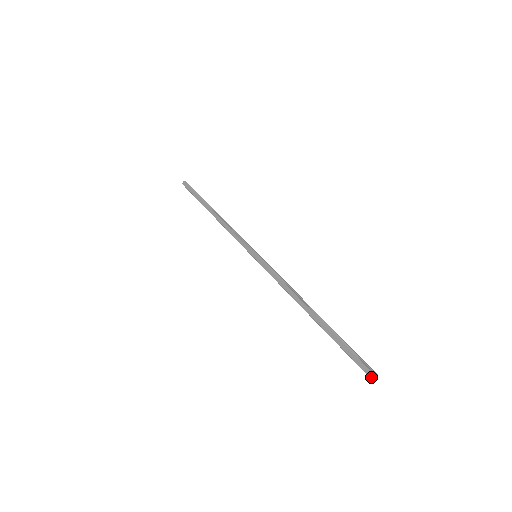
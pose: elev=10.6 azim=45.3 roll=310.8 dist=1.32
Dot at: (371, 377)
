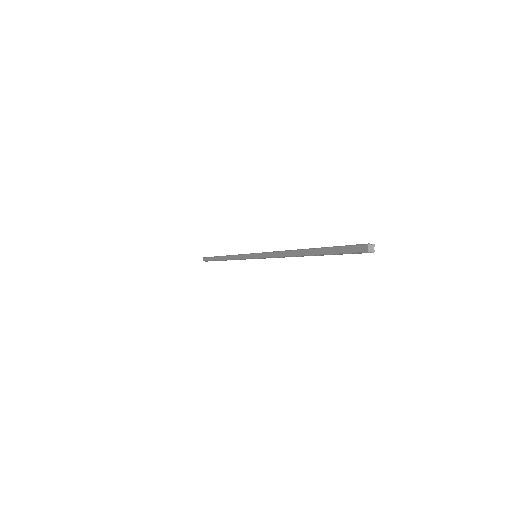
Dot at: (367, 250)
